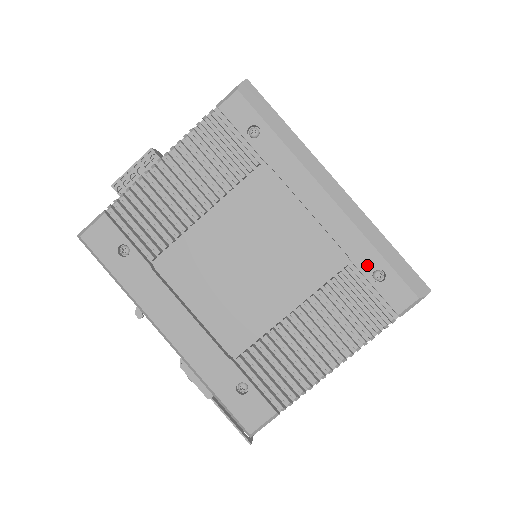
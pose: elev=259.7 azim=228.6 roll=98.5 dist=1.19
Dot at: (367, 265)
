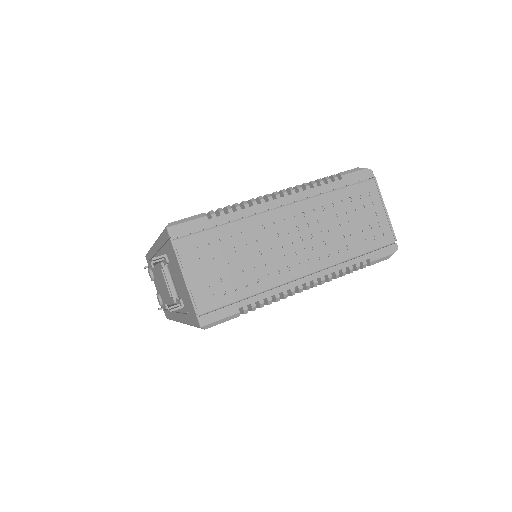
Dot at: occluded
